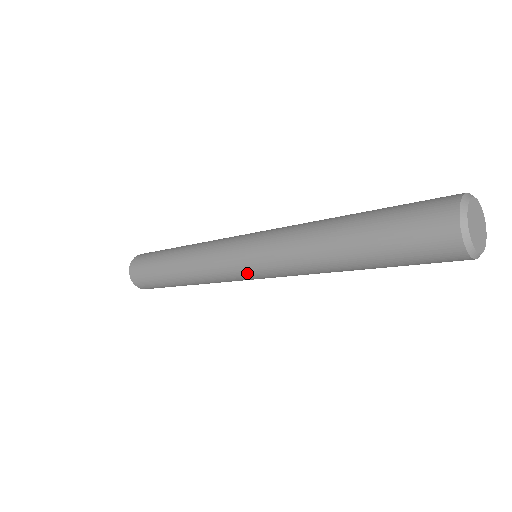
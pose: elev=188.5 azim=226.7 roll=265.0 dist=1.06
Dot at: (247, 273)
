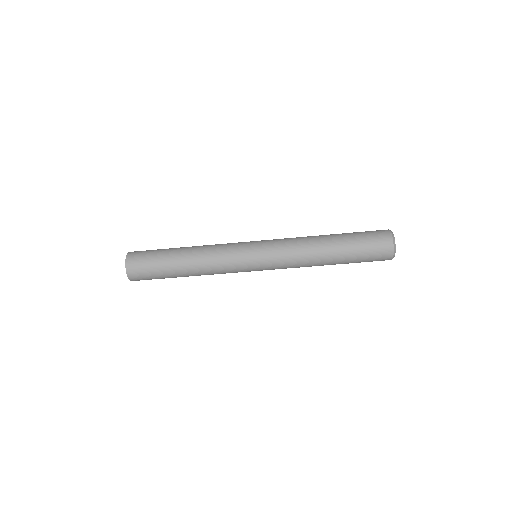
Dot at: (256, 264)
